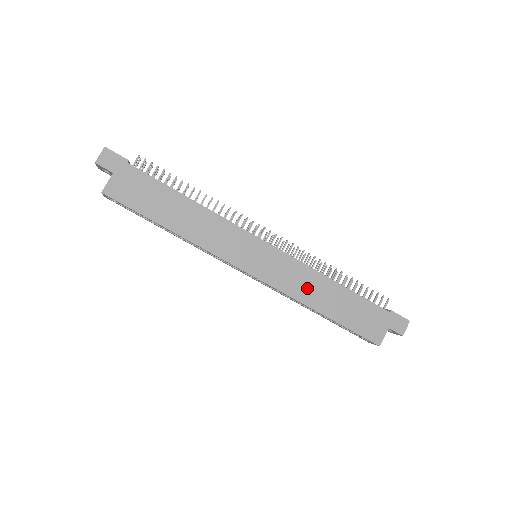
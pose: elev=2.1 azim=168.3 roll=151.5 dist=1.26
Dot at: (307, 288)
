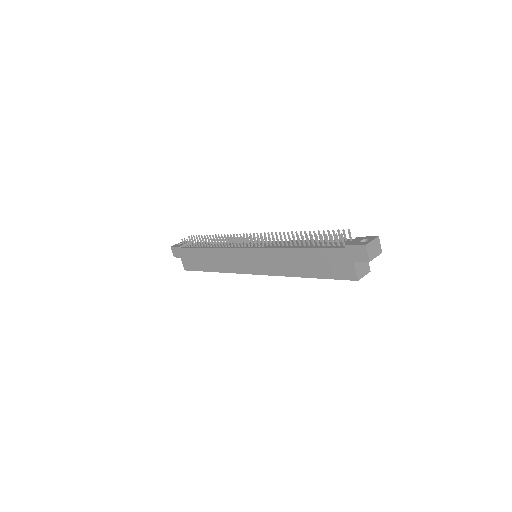
Dot at: (284, 264)
